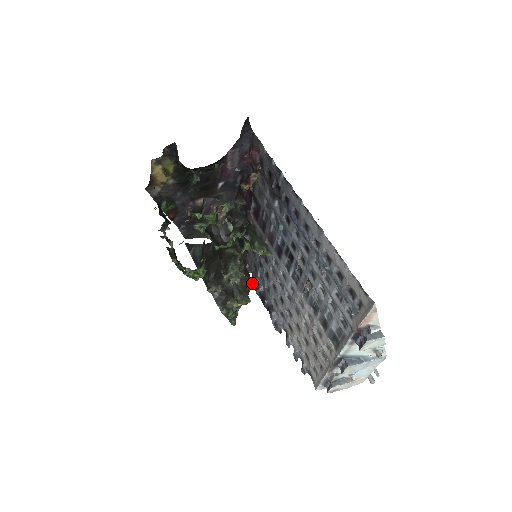
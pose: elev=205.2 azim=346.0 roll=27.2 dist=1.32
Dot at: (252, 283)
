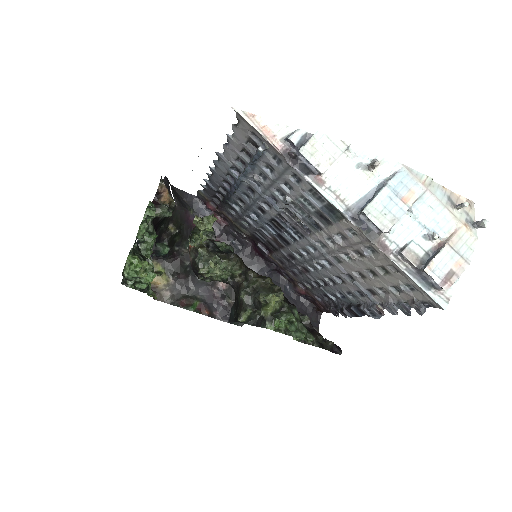
Dot at: occluded
